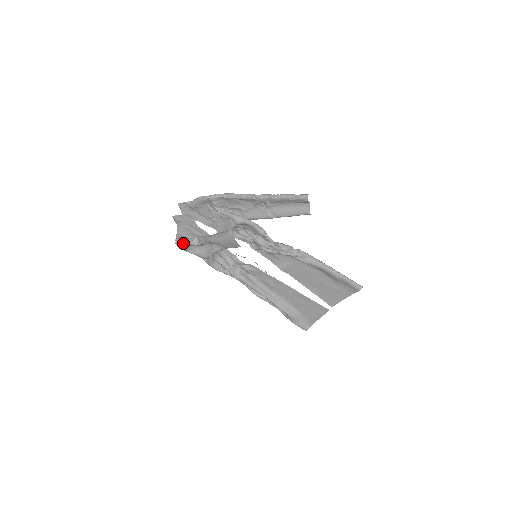
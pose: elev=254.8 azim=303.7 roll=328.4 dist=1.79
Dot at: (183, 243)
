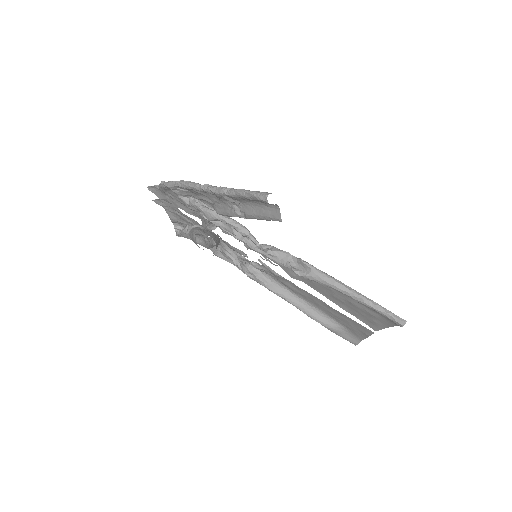
Dot at: (183, 227)
